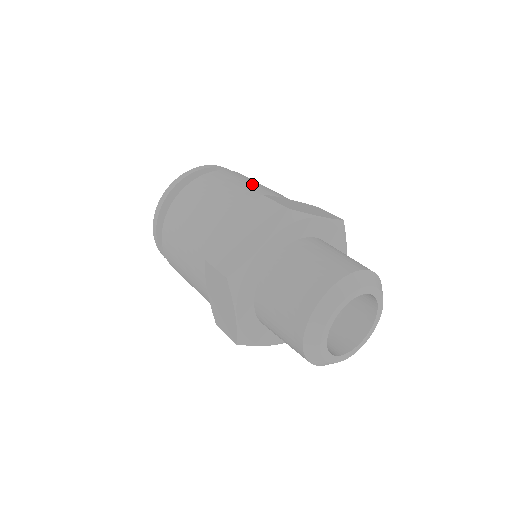
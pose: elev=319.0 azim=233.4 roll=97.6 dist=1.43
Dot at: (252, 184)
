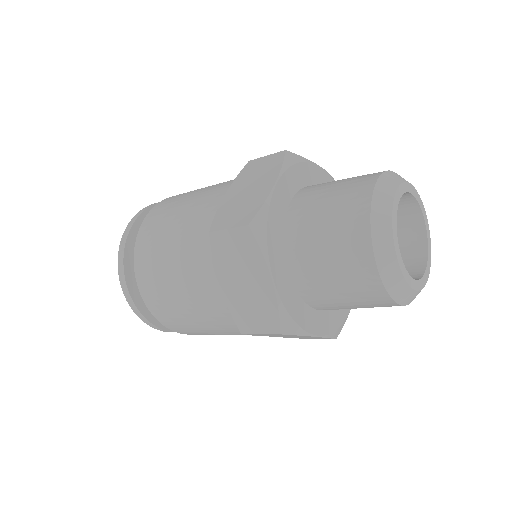
Dot at: (179, 217)
